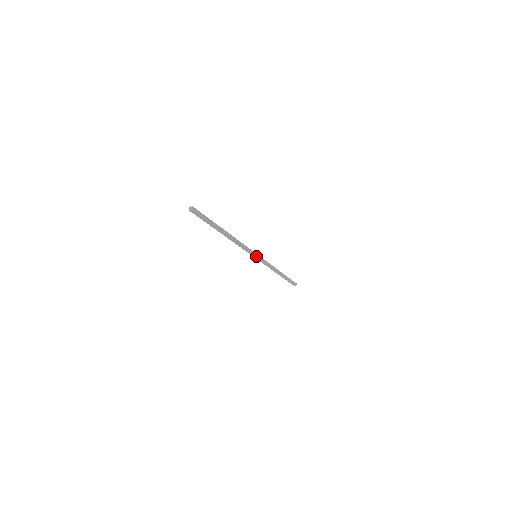
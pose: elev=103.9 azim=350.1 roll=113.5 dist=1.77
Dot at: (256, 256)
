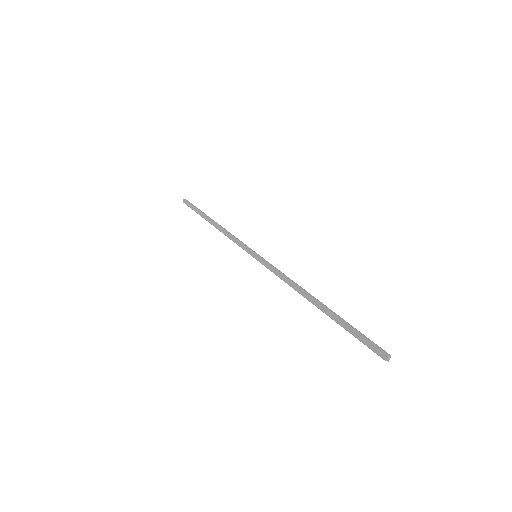
Dot at: (258, 258)
